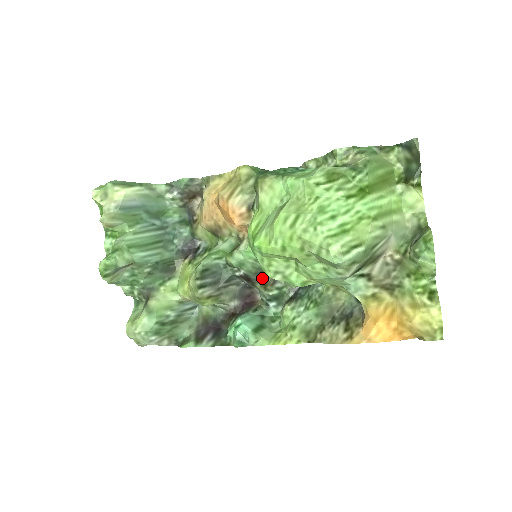
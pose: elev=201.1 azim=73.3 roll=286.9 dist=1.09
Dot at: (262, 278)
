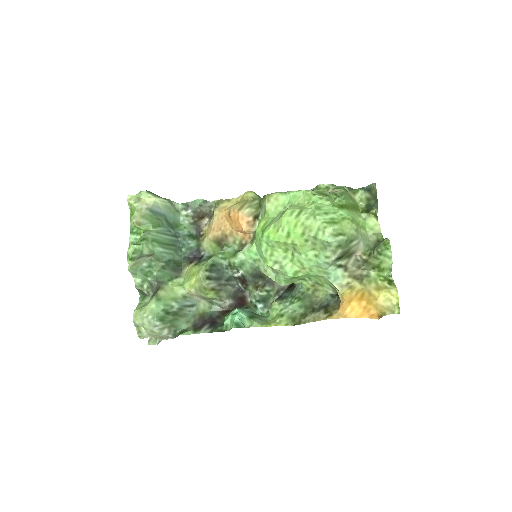
Dot at: (255, 281)
